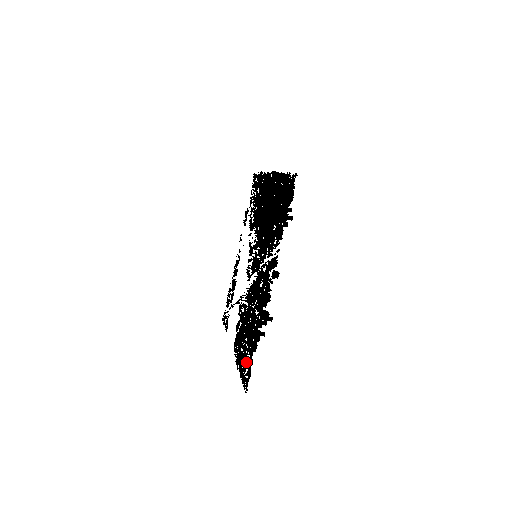
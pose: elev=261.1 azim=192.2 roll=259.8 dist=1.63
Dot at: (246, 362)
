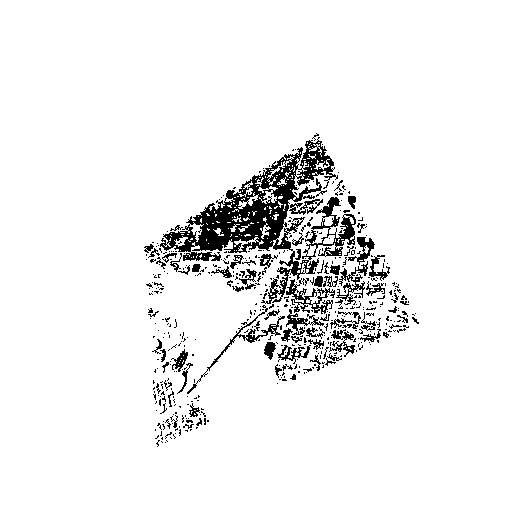
Dot at: (374, 308)
